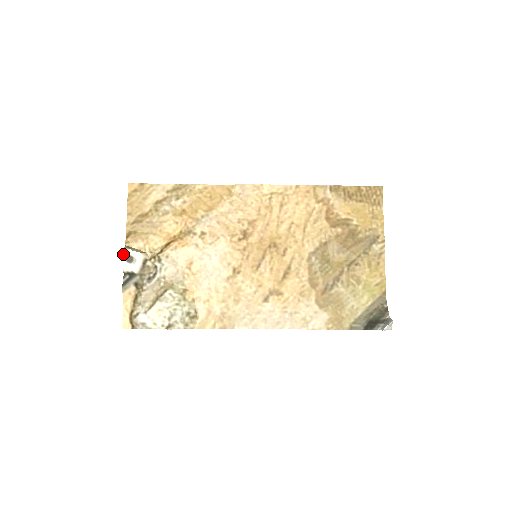
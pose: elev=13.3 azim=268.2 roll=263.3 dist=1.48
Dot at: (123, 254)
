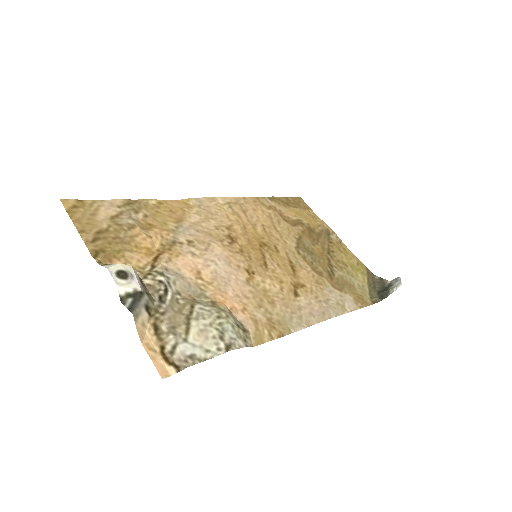
Dot at: (108, 270)
